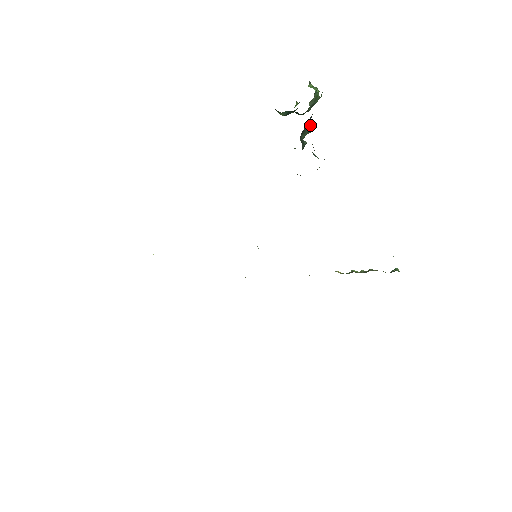
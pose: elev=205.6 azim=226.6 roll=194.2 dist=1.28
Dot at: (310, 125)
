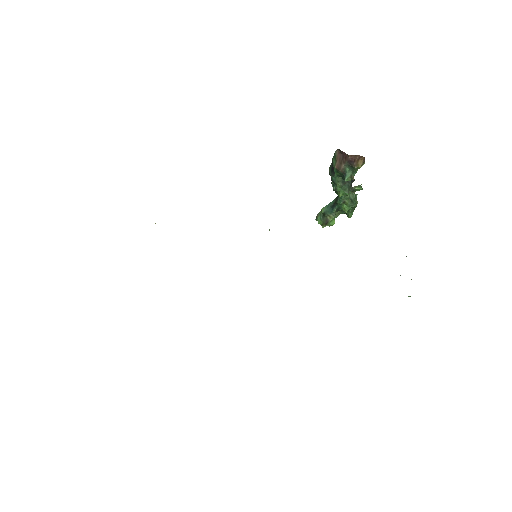
Dot at: (350, 187)
